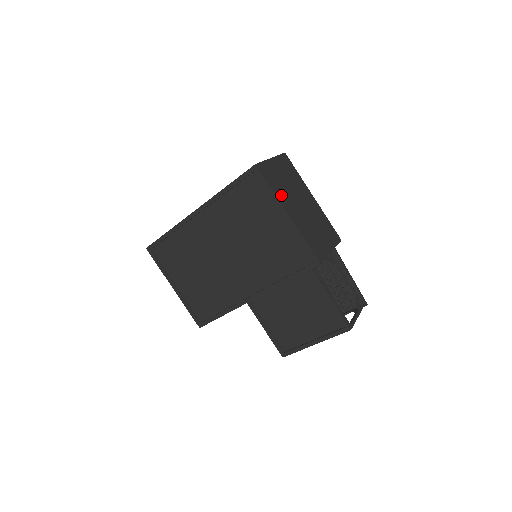
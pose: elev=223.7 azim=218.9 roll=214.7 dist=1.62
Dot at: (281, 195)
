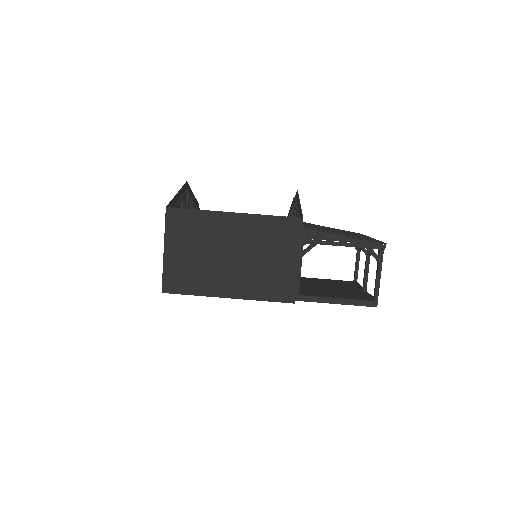
Dot at: (206, 284)
